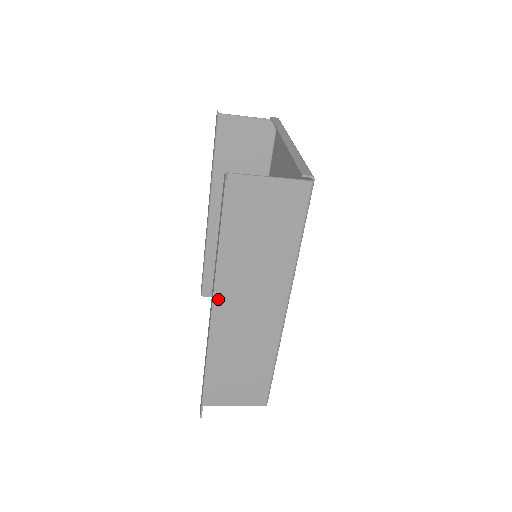
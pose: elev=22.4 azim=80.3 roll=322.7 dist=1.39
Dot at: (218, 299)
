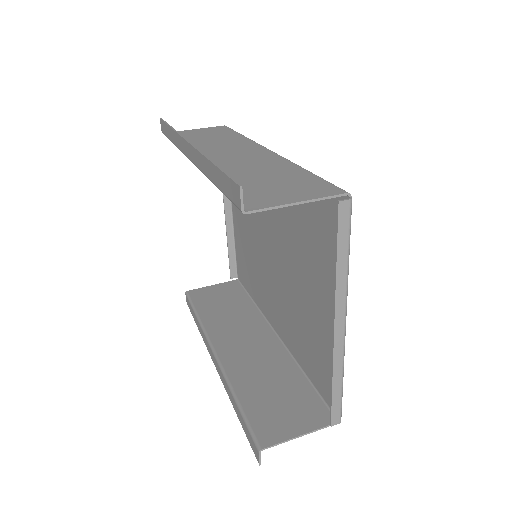
Dot at: (221, 357)
